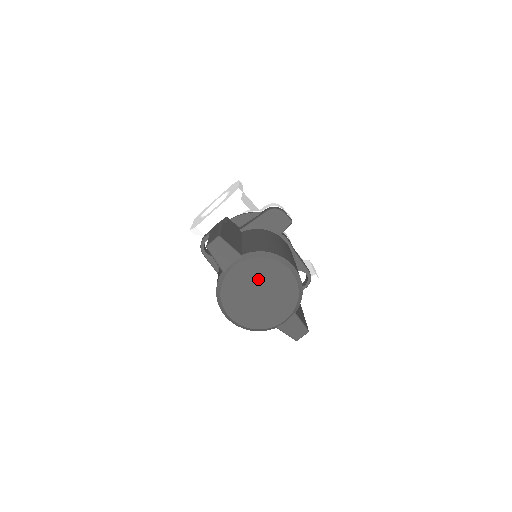
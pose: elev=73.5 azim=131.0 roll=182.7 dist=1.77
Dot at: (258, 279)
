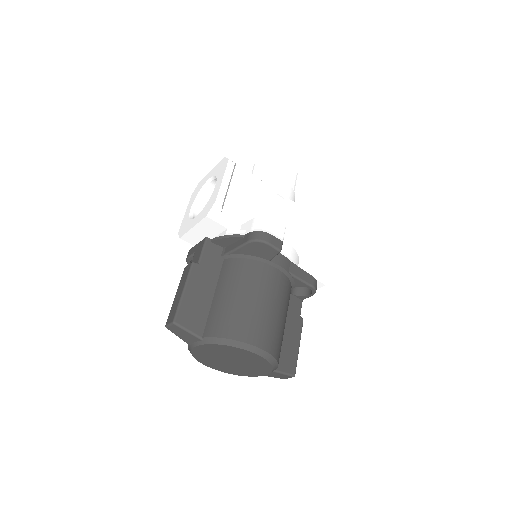
Dot at: (225, 354)
